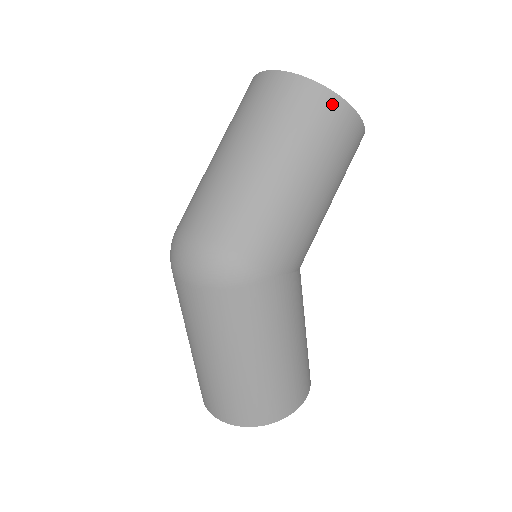
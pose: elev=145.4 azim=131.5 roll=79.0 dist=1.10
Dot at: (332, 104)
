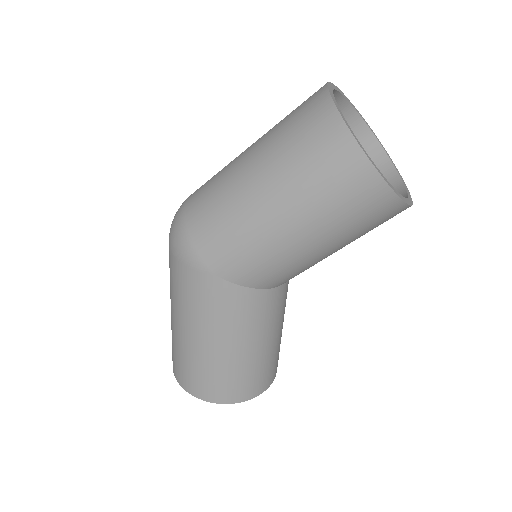
Dot at: (341, 144)
